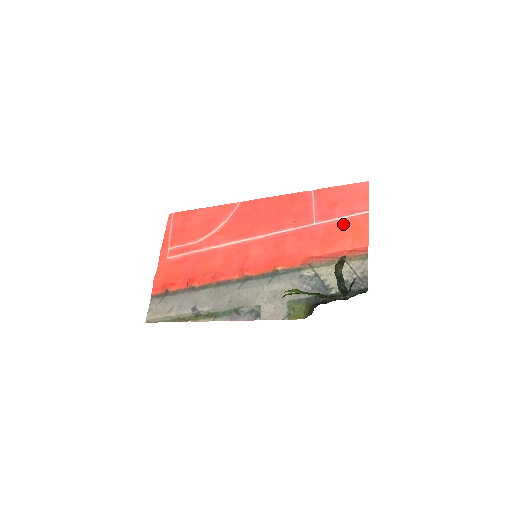
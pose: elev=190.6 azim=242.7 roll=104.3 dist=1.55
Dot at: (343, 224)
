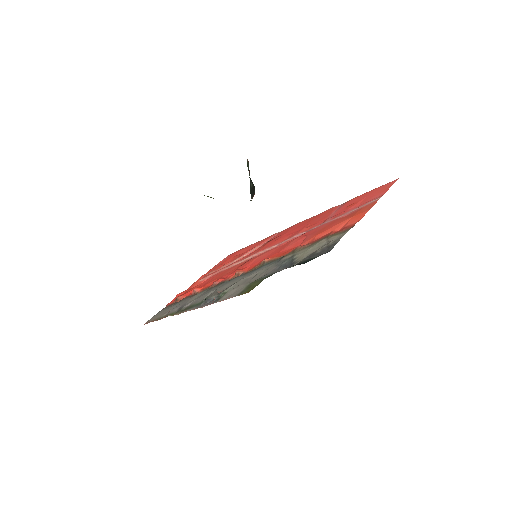
Dot at: (349, 214)
